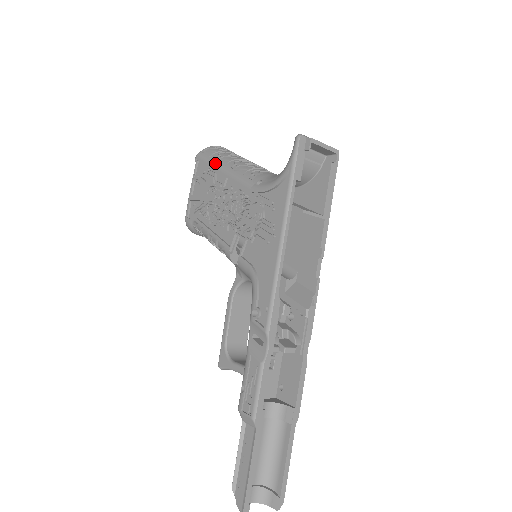
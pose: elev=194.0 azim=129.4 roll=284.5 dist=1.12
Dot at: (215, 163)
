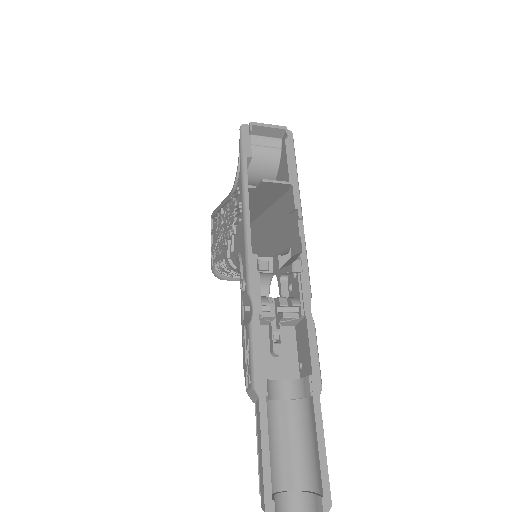
Dot at: (217, 207)
